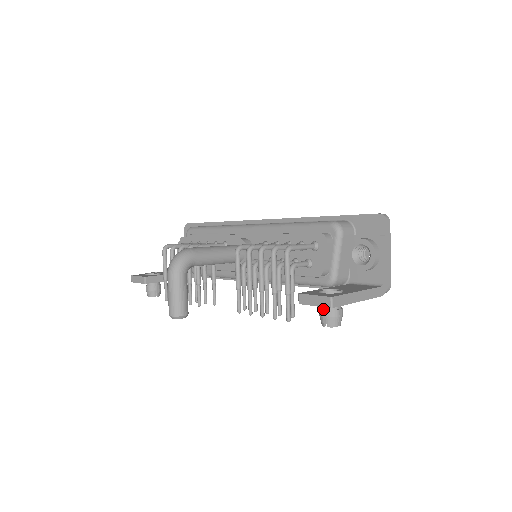
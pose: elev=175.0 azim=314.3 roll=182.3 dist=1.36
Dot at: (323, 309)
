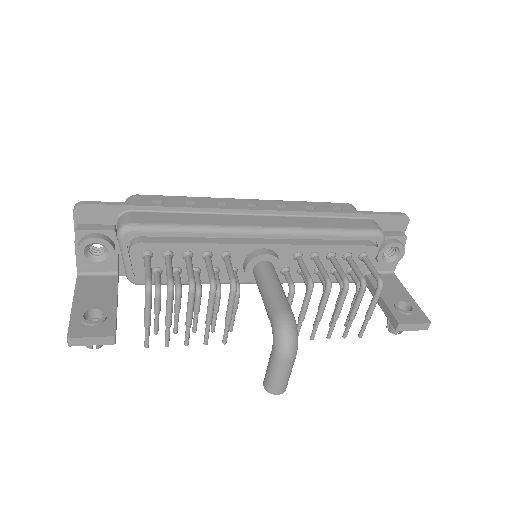
Dot at: occluded
